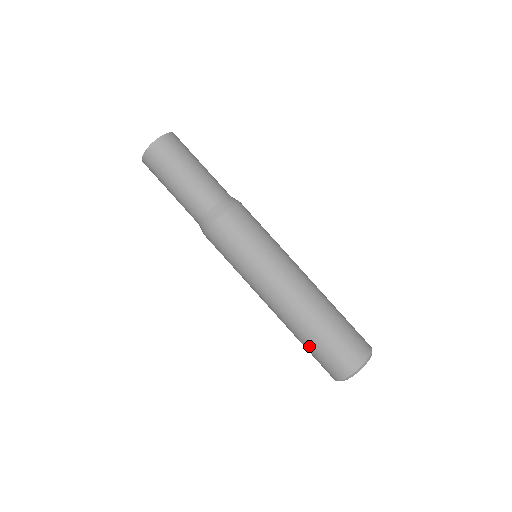
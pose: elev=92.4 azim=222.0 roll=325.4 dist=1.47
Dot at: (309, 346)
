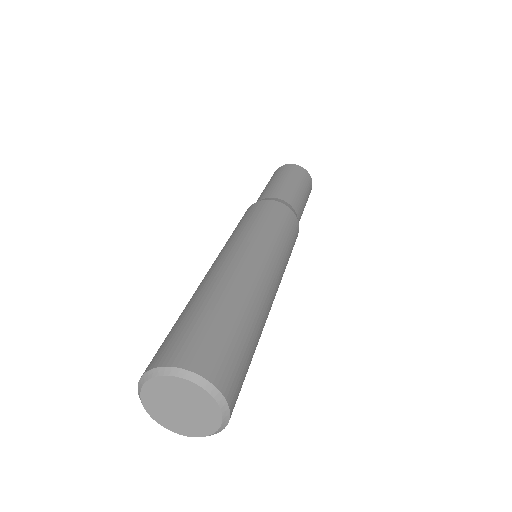
Dot at: (178, 319)
